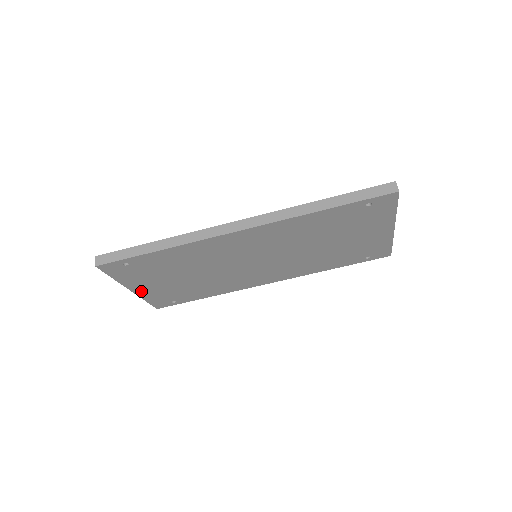
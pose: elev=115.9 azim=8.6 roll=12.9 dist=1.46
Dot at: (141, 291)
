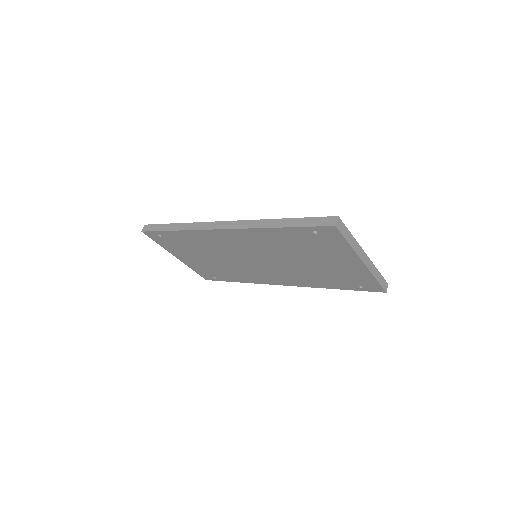
Dot at: (185, 261)
